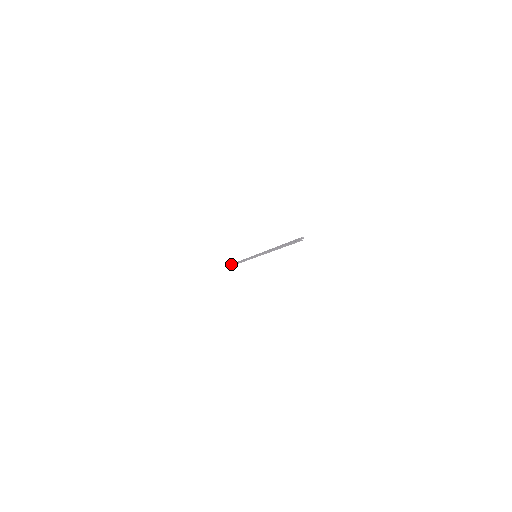
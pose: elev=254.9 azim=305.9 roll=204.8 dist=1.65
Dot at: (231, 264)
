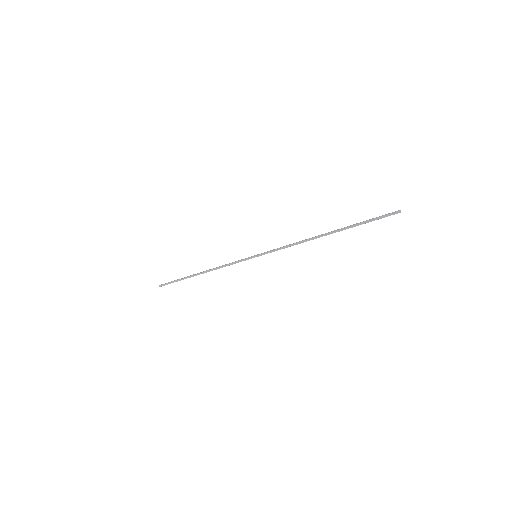
Dot at: (165, 283)
